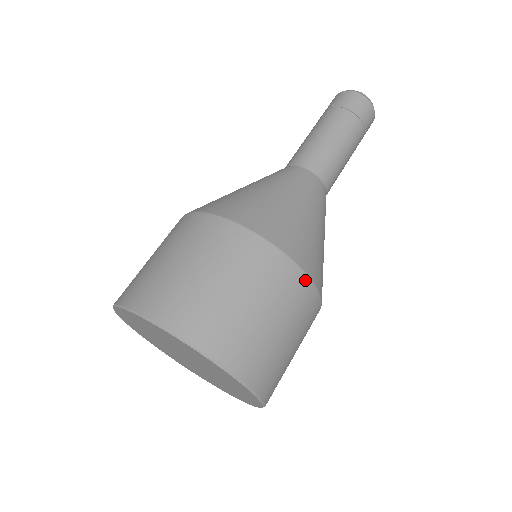
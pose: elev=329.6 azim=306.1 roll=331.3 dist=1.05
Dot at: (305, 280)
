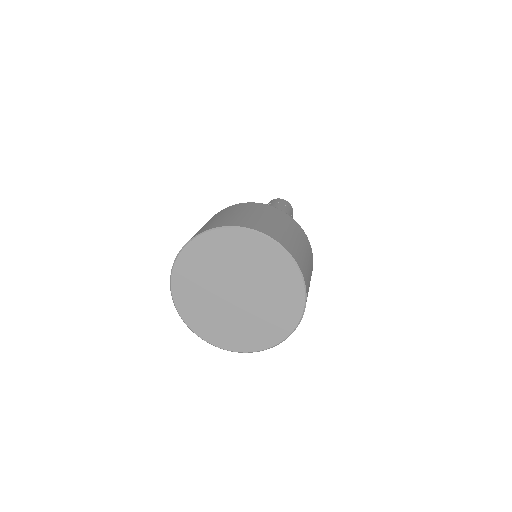
Dot at: (306, 236)
